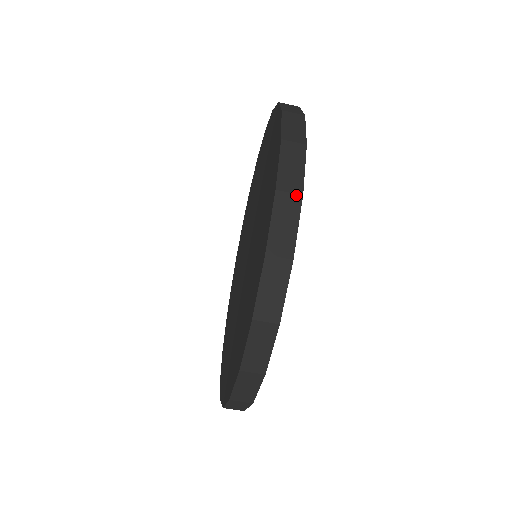
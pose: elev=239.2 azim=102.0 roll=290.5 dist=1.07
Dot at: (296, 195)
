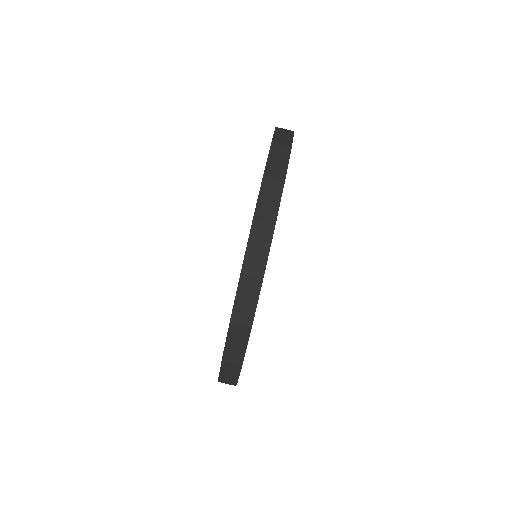
Dot at: (280, 179)
